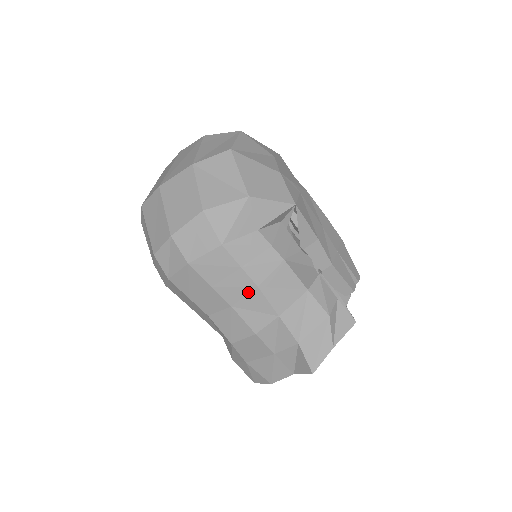
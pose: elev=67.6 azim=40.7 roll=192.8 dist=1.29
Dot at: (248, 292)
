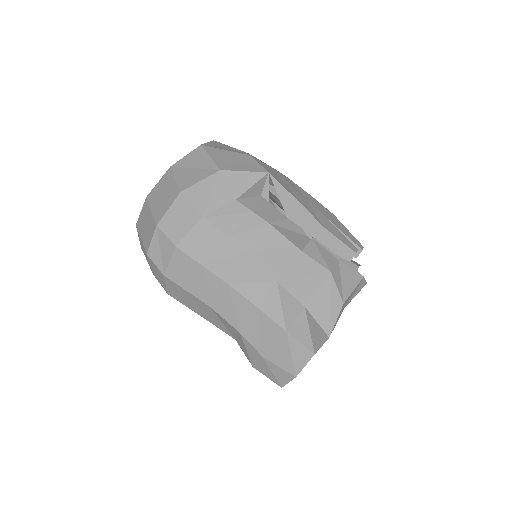
Dot at: (239, 262)
